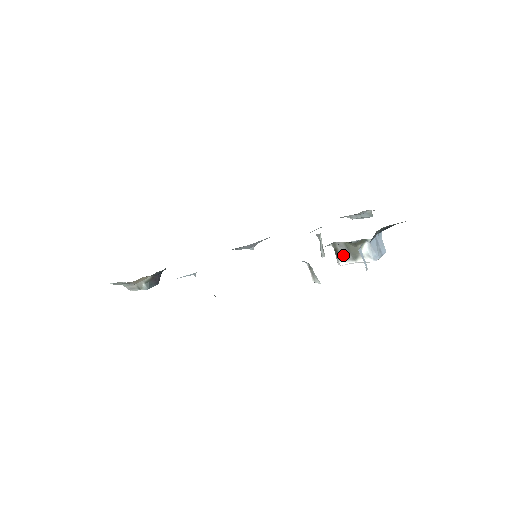
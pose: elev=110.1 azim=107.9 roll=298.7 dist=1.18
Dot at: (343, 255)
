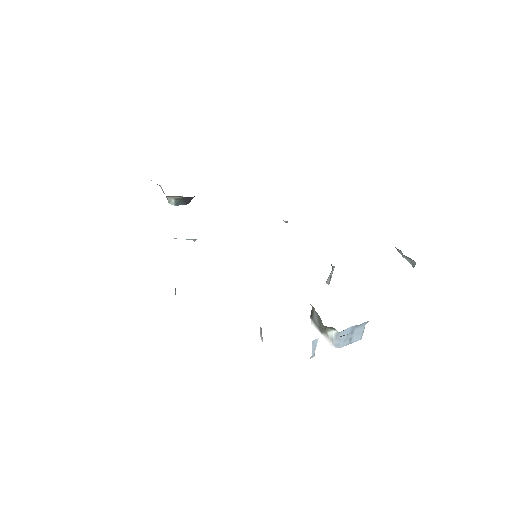
Dot at: (315, 320)
